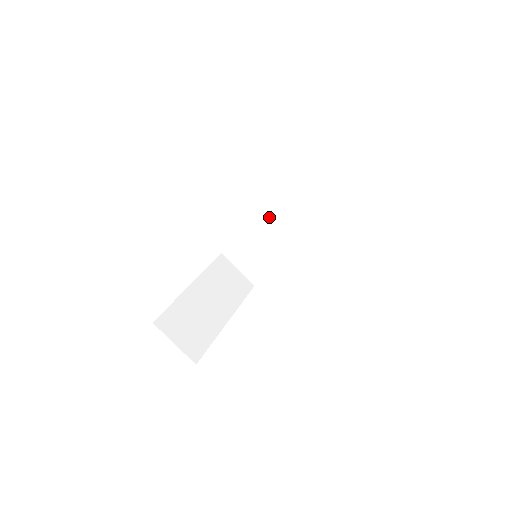
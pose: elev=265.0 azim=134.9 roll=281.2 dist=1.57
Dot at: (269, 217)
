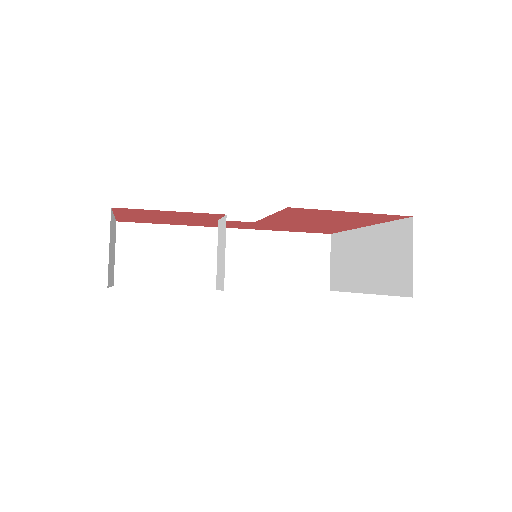
Dot at: (355, 241)
